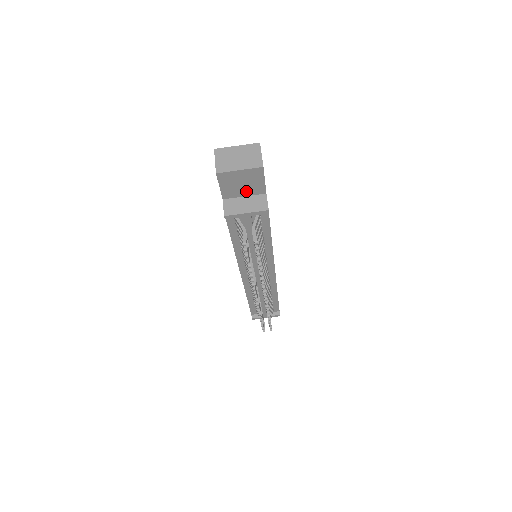
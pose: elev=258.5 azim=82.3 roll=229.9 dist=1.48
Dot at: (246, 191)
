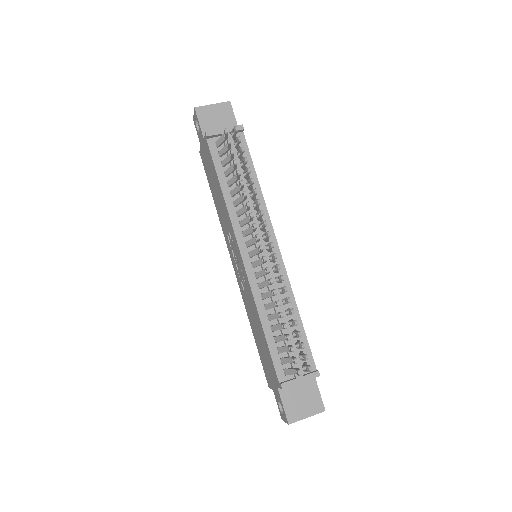
Dot at: occluded
